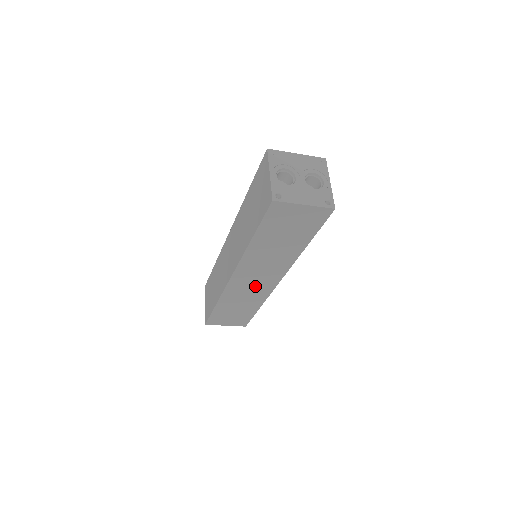
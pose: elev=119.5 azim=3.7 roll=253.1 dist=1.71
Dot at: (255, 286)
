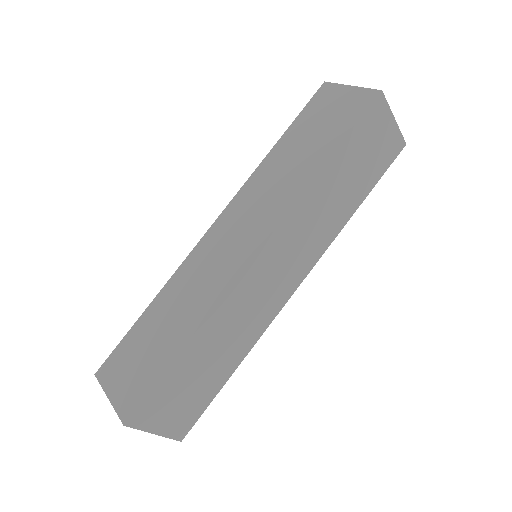
Dot at: (267, 292)
